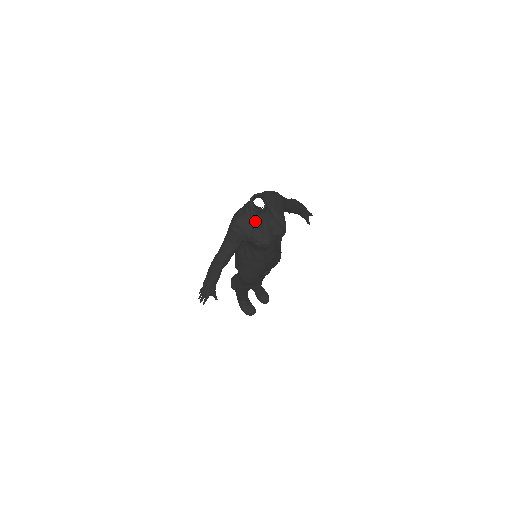
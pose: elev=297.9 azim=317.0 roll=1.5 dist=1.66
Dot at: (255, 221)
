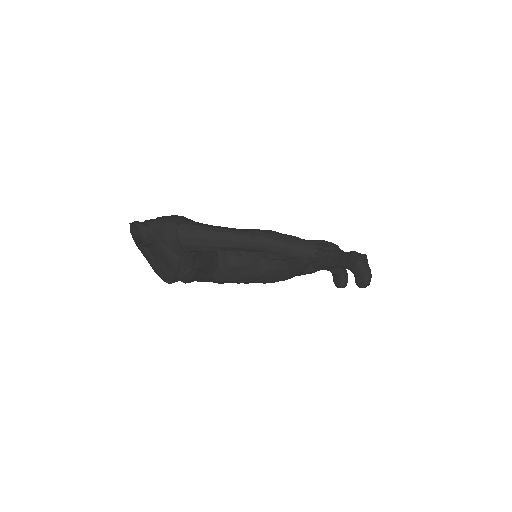
Dot at: (141, 250)
